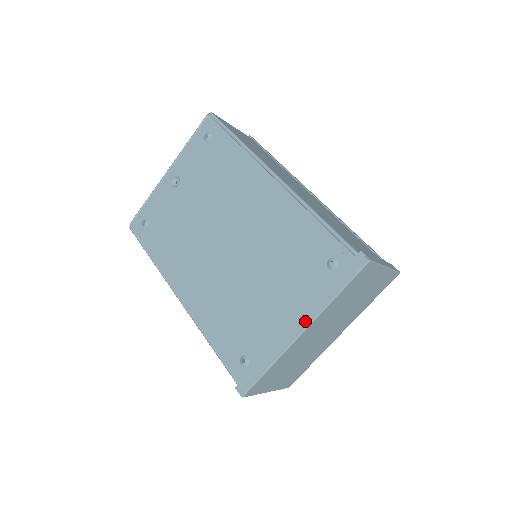
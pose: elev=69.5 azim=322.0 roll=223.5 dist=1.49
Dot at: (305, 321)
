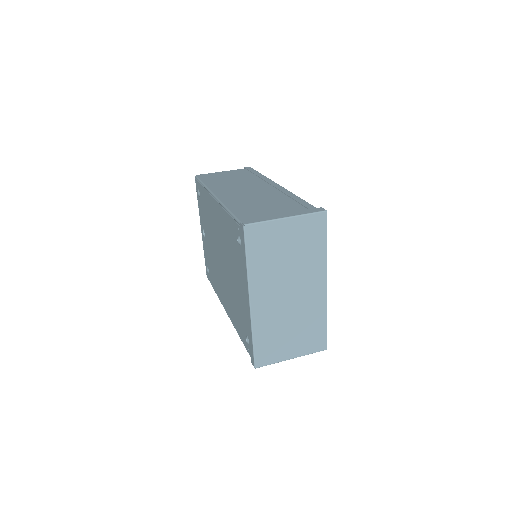
Dot at: (247, 292)
